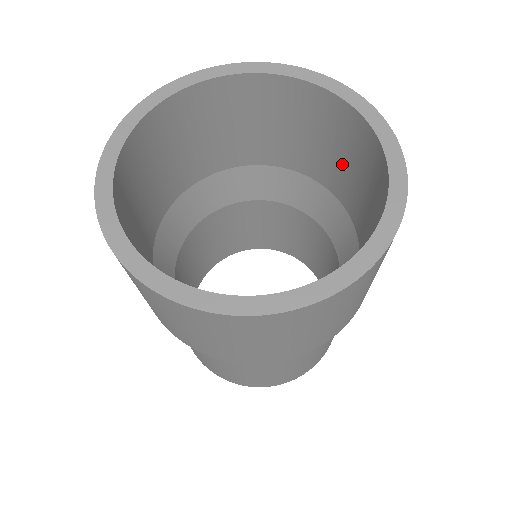
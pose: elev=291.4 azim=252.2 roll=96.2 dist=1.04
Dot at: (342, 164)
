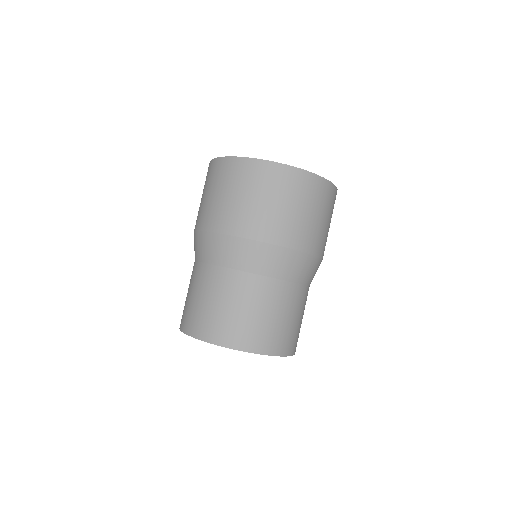
Dot at: occluded
